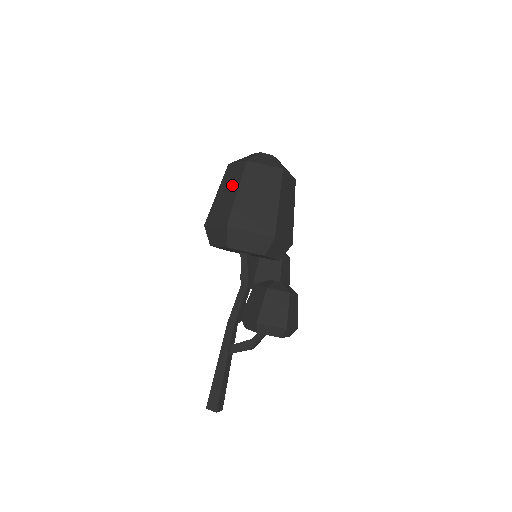
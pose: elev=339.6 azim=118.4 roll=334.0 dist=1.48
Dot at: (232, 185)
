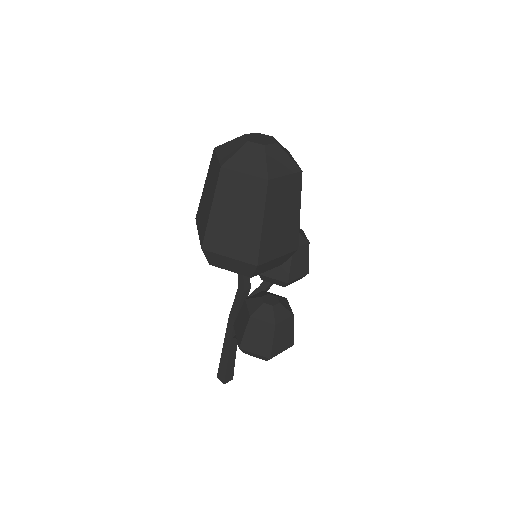
Dot at: (210, 191)
